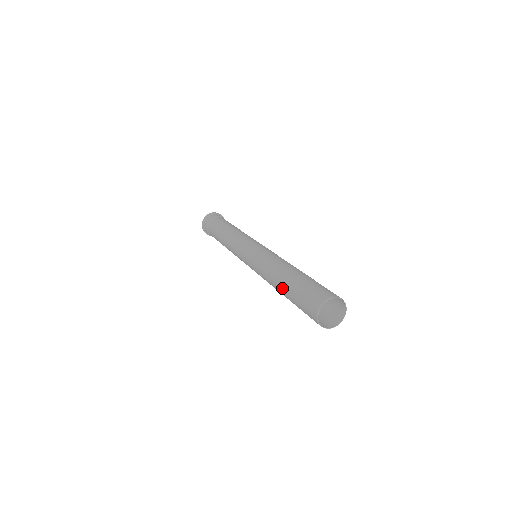
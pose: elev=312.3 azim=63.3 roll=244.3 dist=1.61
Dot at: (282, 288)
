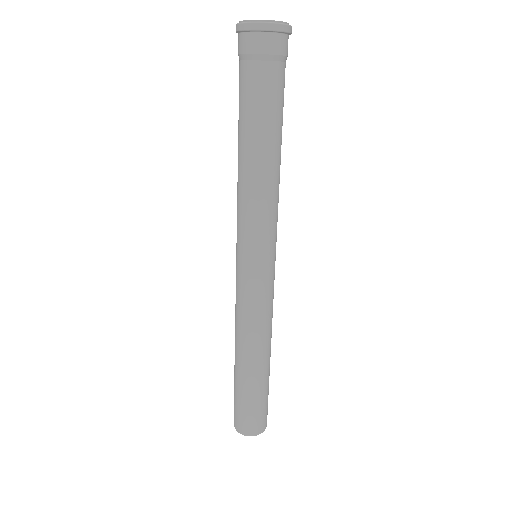
Dot at: (234, 365)
